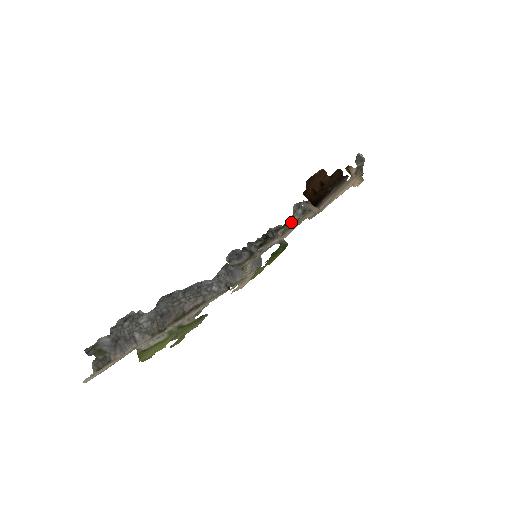
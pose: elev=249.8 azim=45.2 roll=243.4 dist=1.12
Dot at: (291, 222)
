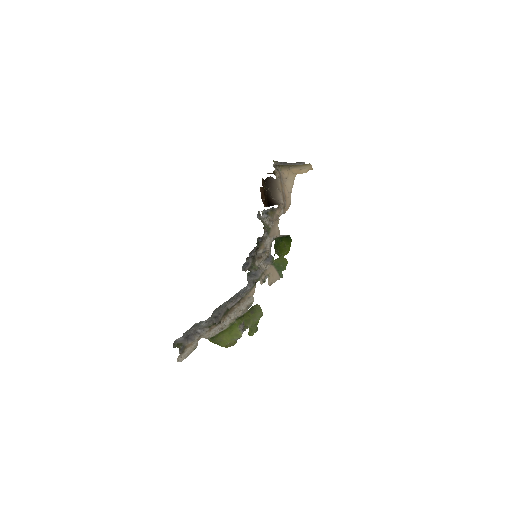
Dot at: (266, 225)
